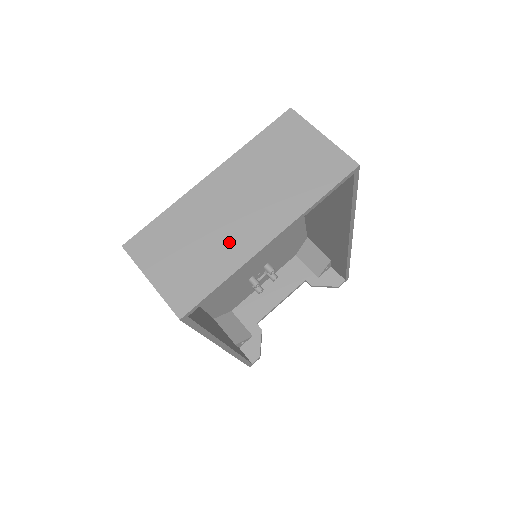
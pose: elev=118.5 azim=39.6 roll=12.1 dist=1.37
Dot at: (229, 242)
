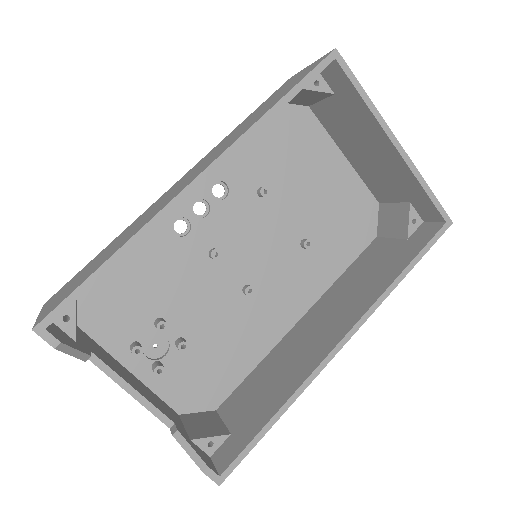
Dot at: occluded
